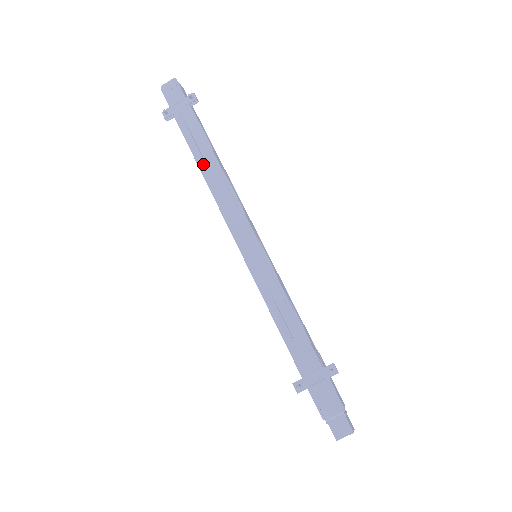
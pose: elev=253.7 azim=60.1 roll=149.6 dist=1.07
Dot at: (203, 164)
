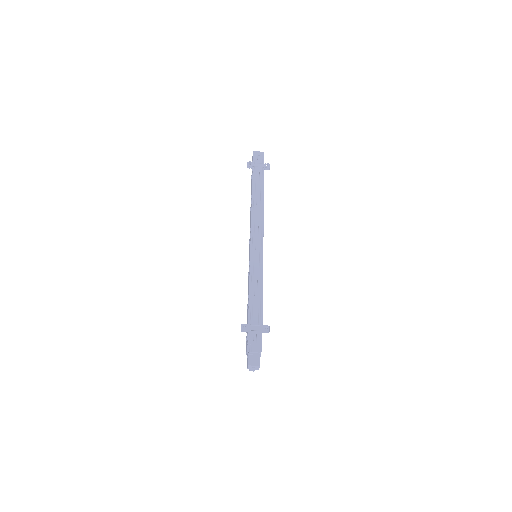
Dot at: (255, 197)
